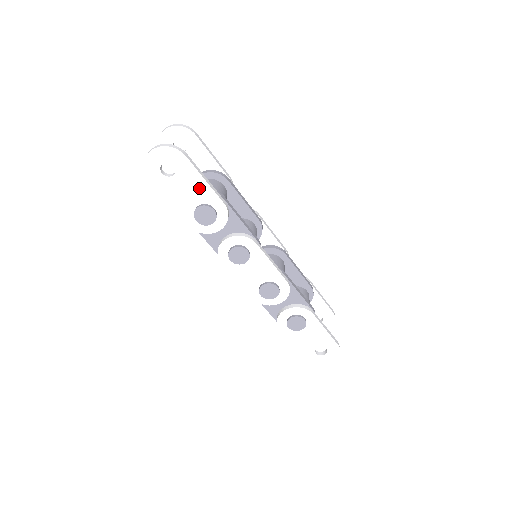
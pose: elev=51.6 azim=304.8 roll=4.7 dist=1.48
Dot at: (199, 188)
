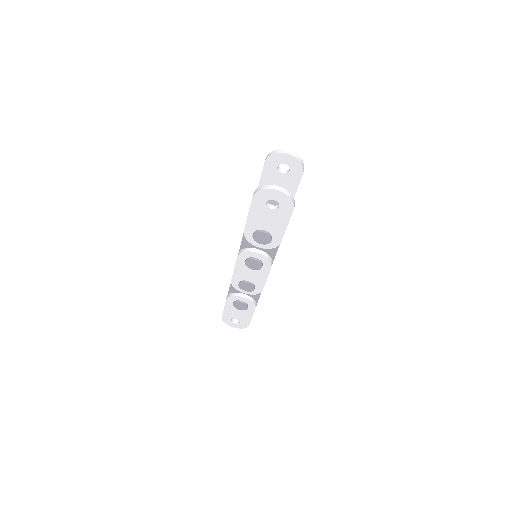
Dot at: (278, 226)
